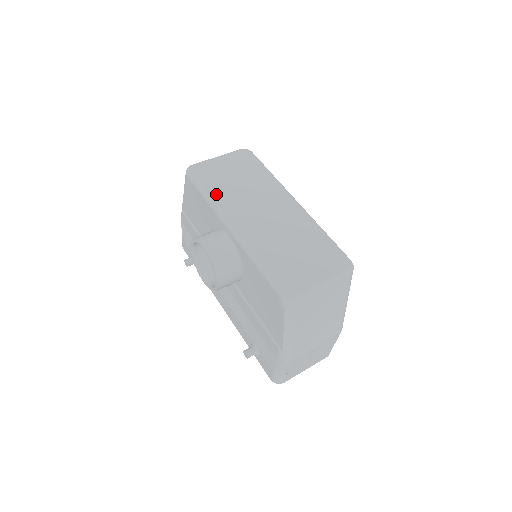
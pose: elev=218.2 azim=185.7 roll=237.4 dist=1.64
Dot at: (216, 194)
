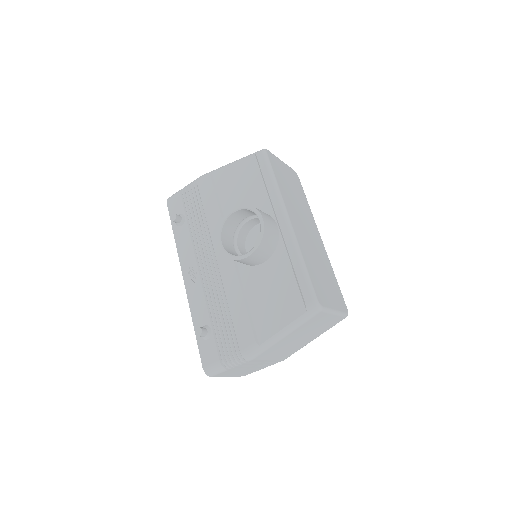
Dot at: (282, 187)
